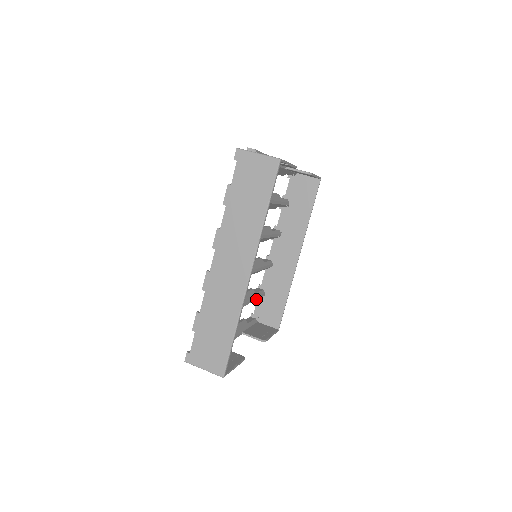
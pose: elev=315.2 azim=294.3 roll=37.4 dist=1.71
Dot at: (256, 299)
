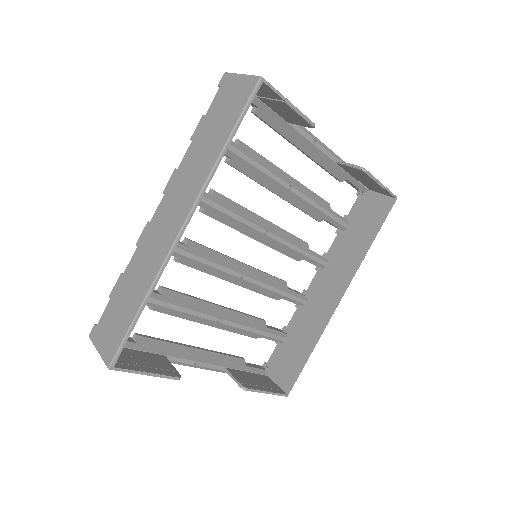
Dot at: (263, 334)
